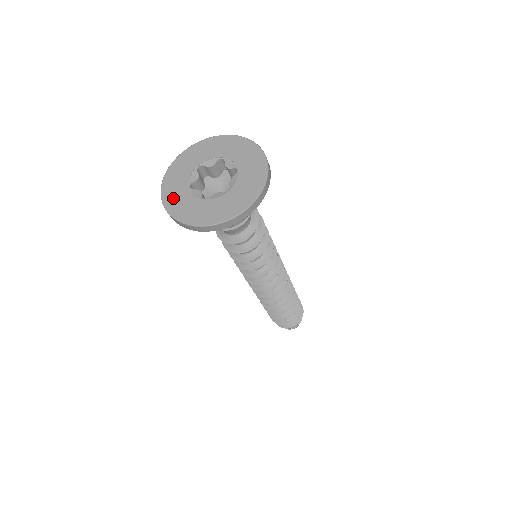
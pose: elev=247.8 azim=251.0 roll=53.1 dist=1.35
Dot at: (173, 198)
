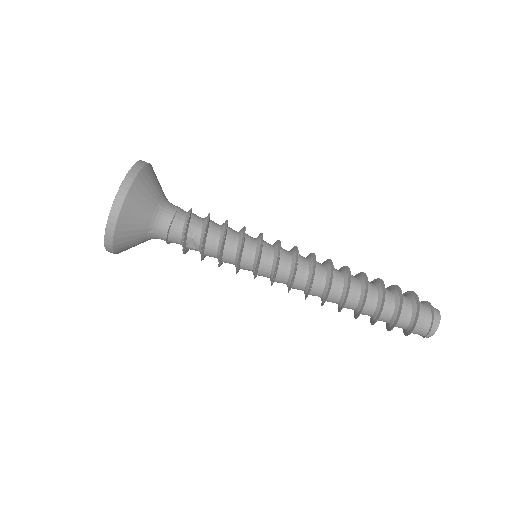
Dot at: occluded
